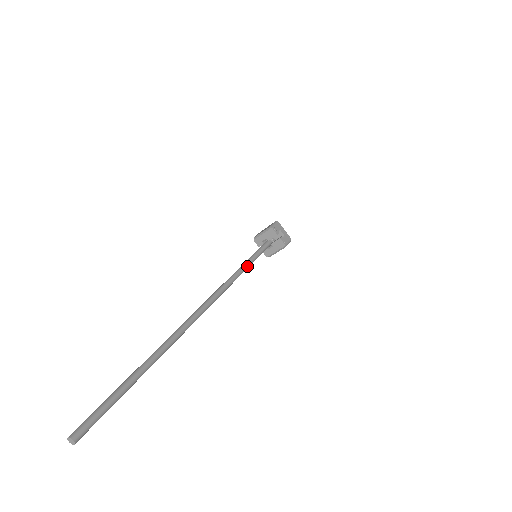
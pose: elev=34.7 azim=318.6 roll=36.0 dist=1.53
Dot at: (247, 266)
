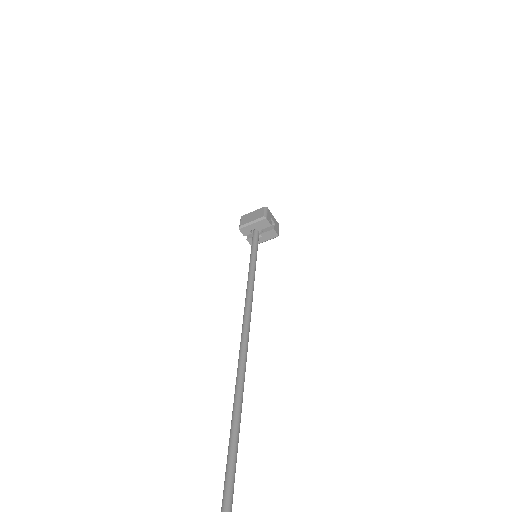
Dot at: occluded
